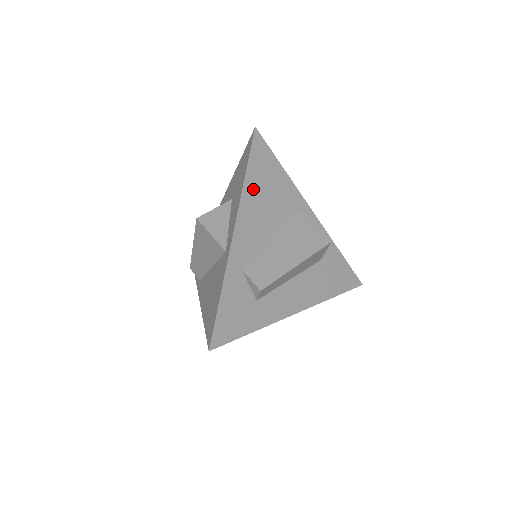
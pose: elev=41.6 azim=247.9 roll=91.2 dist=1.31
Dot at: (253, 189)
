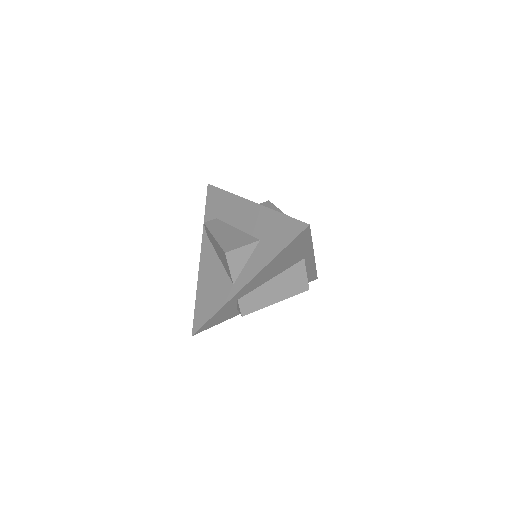
Dot at: (277, 260)
